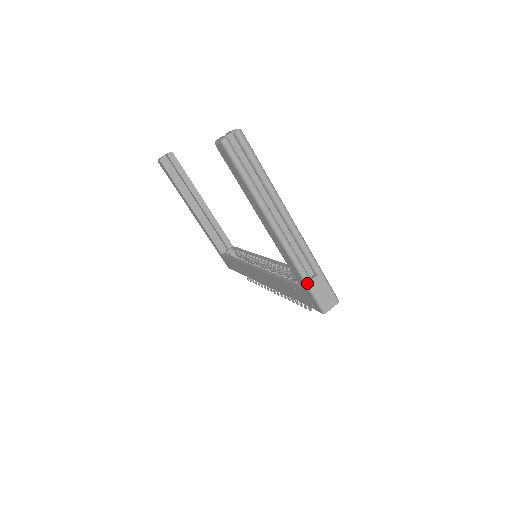
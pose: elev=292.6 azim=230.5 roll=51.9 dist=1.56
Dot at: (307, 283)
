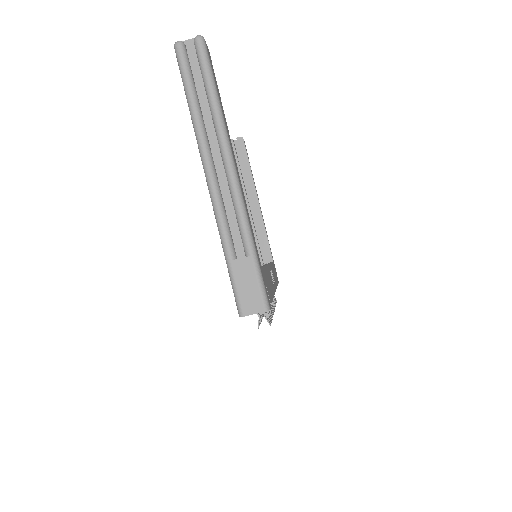
Dot at: (228, 262)
